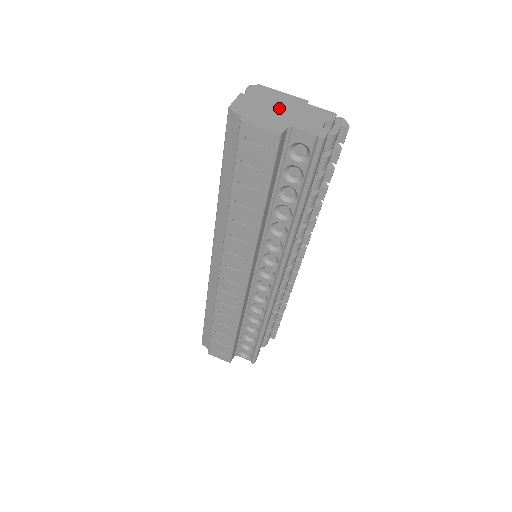
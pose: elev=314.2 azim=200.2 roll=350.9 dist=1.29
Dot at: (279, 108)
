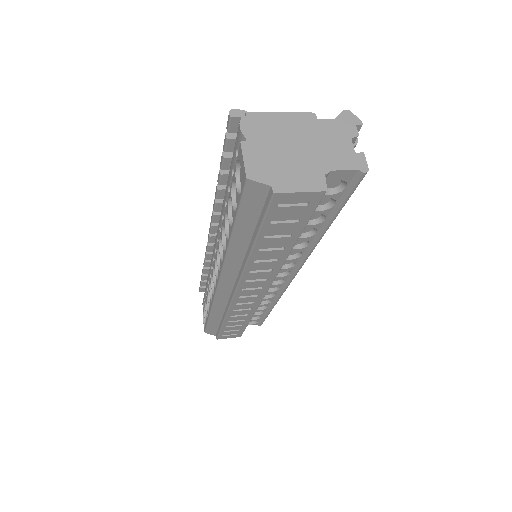
Dot at: (296, 145)
